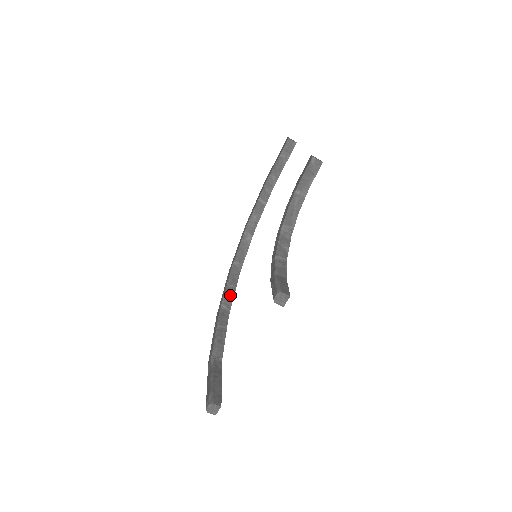
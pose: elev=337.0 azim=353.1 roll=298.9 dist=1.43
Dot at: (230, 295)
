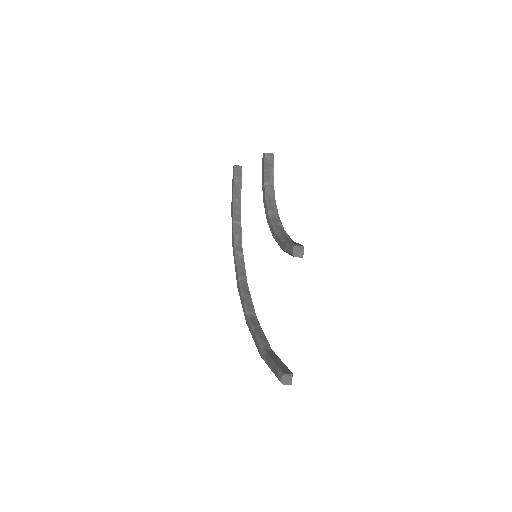
Dot at: (249, 303)
